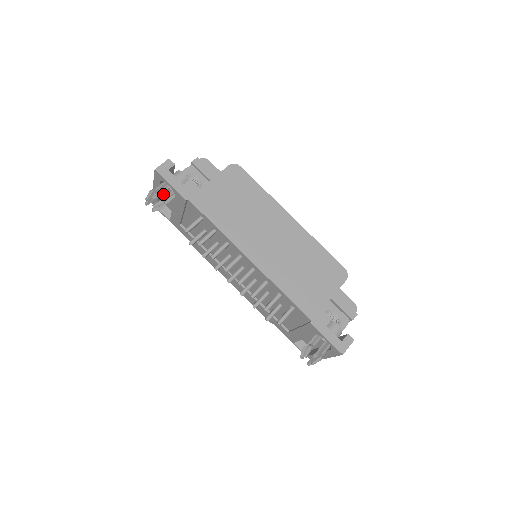
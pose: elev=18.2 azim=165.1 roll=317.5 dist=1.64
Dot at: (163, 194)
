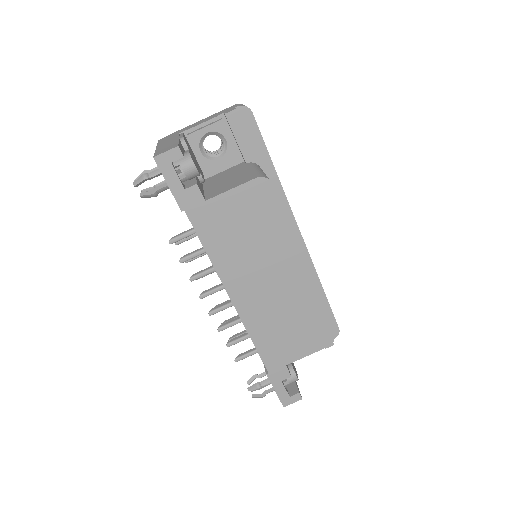
Dot at: occluded
